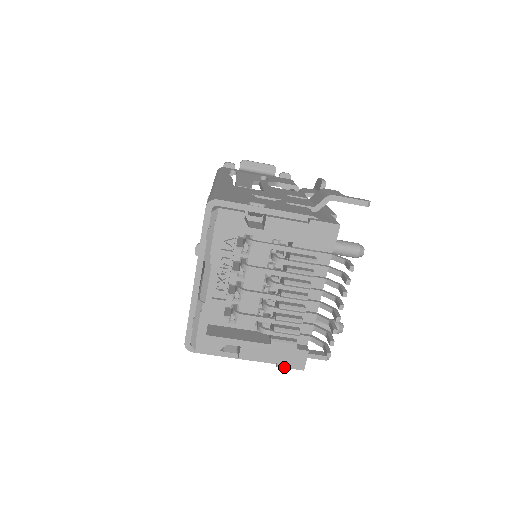
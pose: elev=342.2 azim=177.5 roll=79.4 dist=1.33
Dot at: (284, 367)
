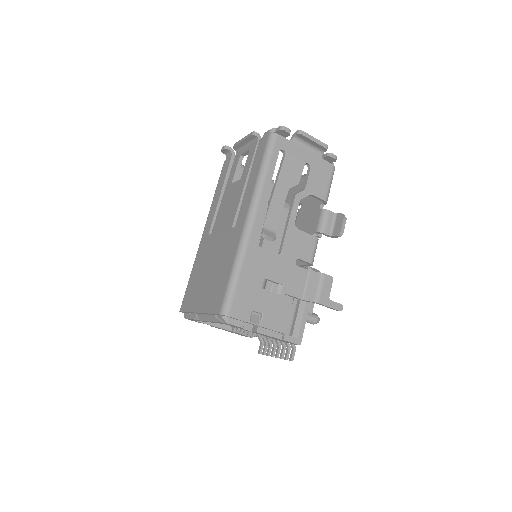
Dot at: (235, 333)
